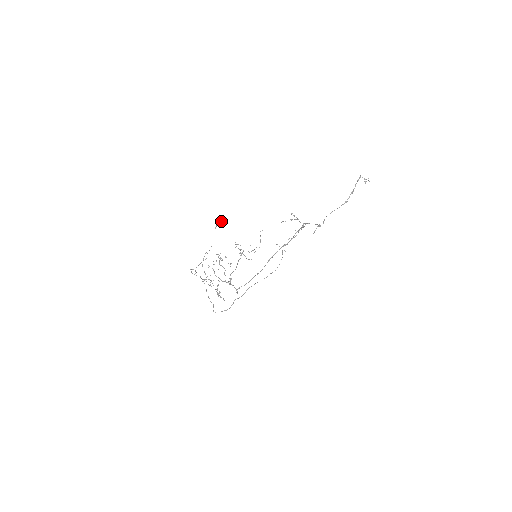
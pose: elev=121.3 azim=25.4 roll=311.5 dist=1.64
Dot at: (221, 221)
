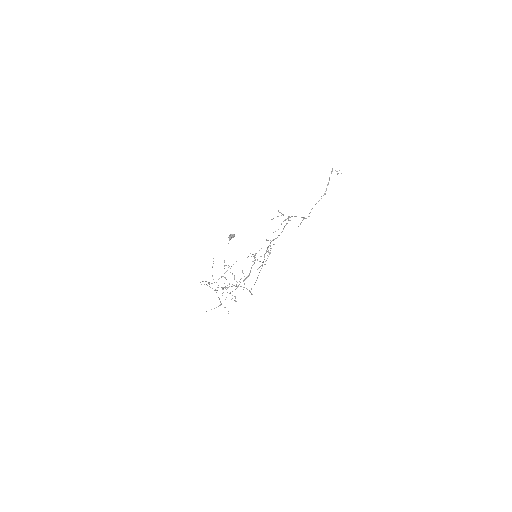
Dot at: (233, 235)
